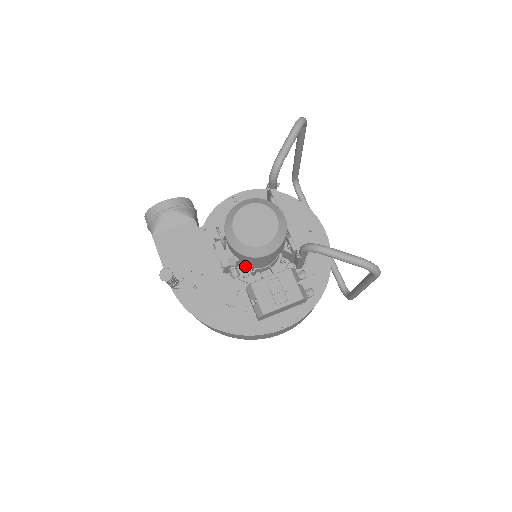
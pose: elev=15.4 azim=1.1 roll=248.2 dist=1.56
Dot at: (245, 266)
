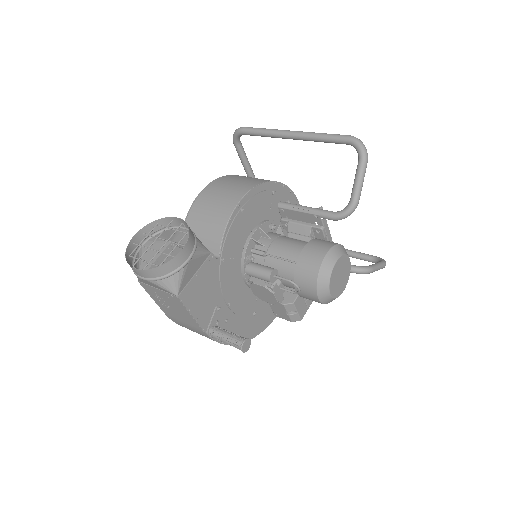
Dot at: occluded
